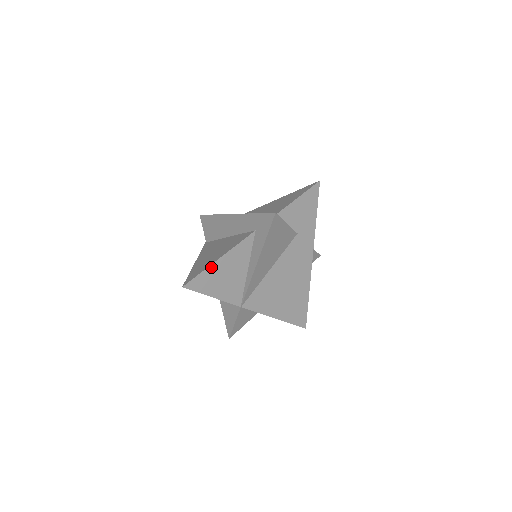
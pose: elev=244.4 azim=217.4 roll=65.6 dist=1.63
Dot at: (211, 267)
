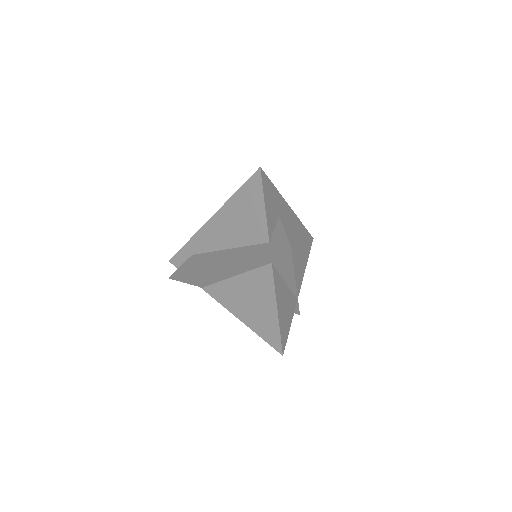
Dot at: (279, 321)
